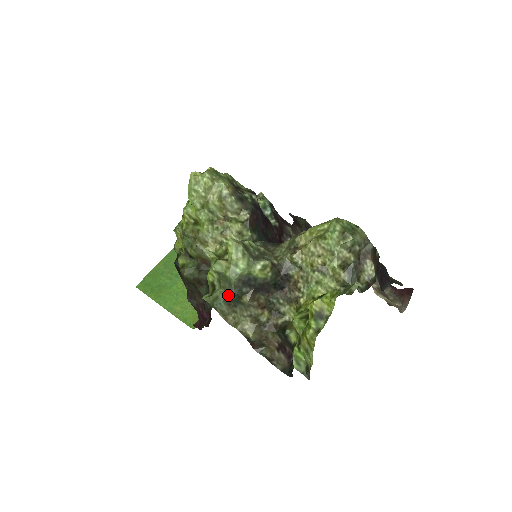
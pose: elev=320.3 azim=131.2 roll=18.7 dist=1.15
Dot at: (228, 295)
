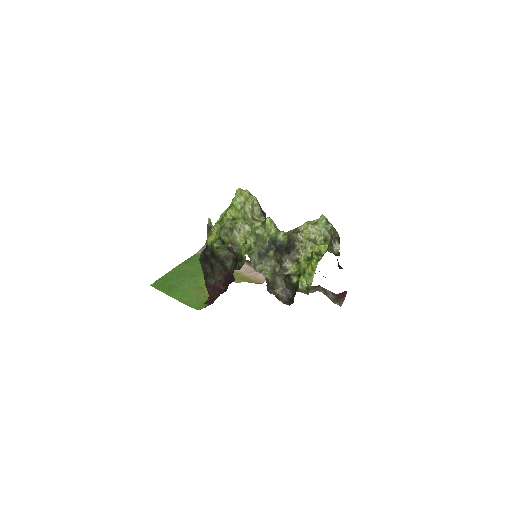
Dot at: (261, 250)
